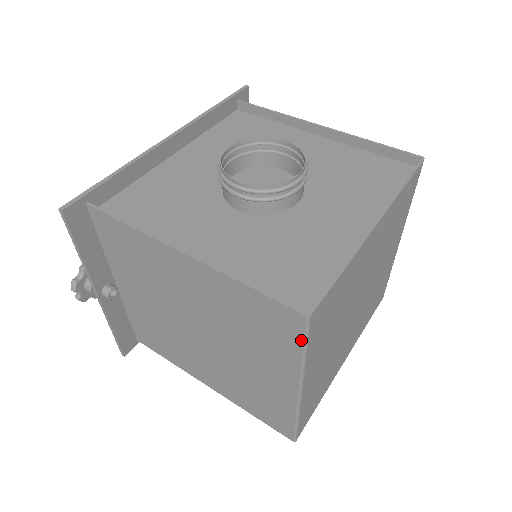
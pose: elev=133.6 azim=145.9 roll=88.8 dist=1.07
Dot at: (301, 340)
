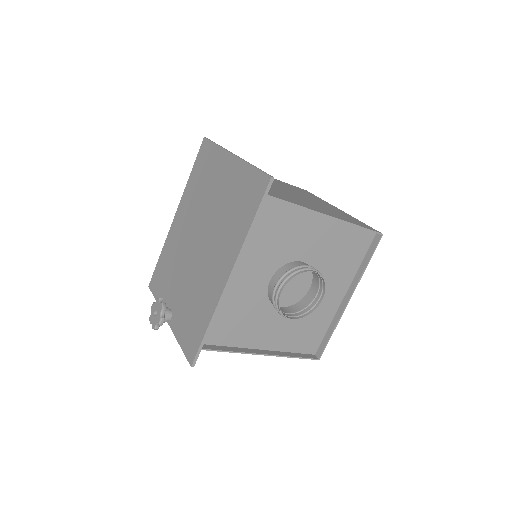
Dot at: occluded
